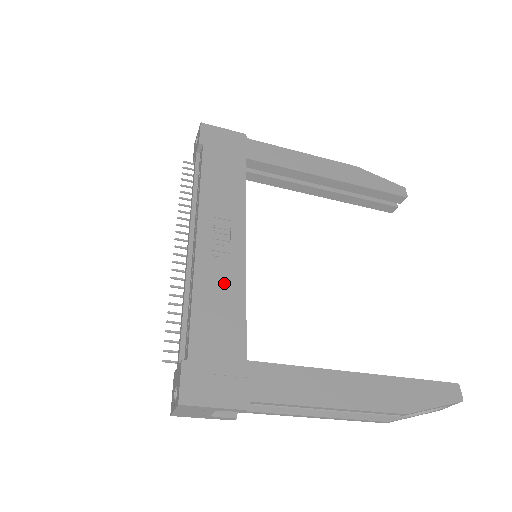
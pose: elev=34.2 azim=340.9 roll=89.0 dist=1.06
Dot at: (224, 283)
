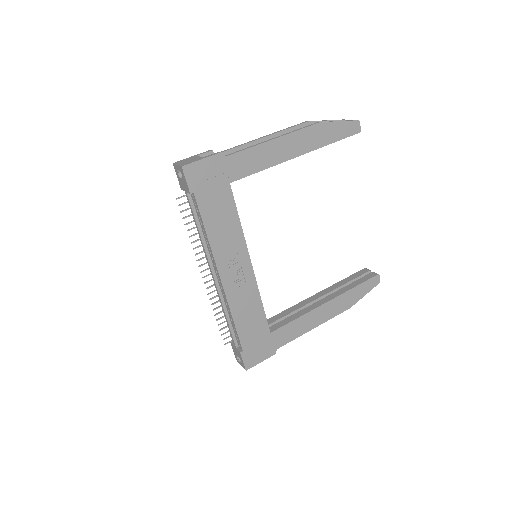
Dot at: (247, 300)
